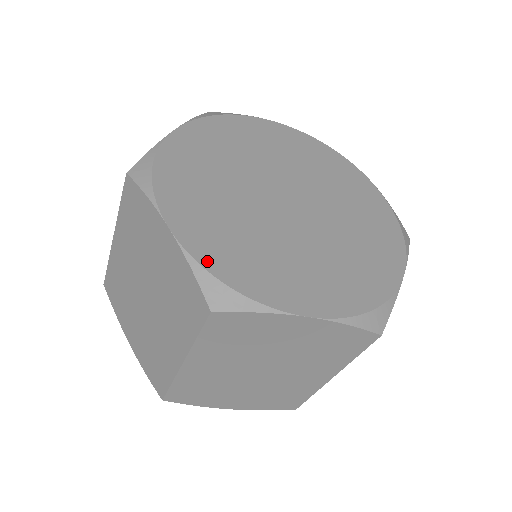
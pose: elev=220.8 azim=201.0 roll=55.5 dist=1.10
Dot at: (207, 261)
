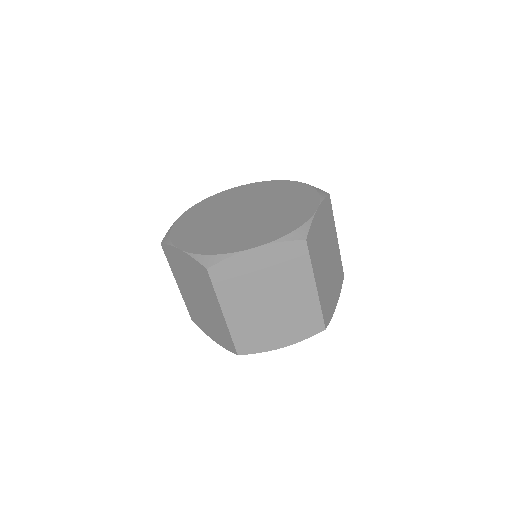
Dot at: (199, 251)
